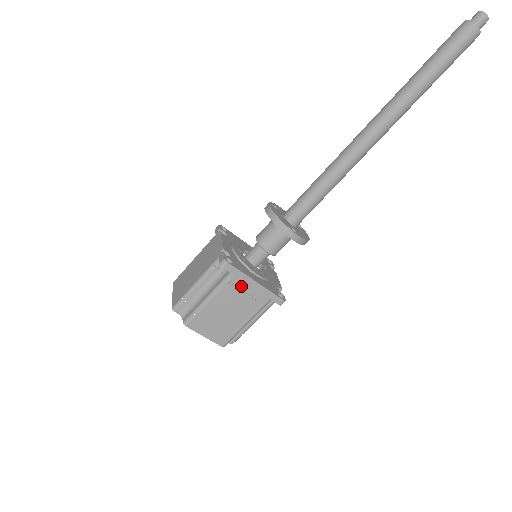
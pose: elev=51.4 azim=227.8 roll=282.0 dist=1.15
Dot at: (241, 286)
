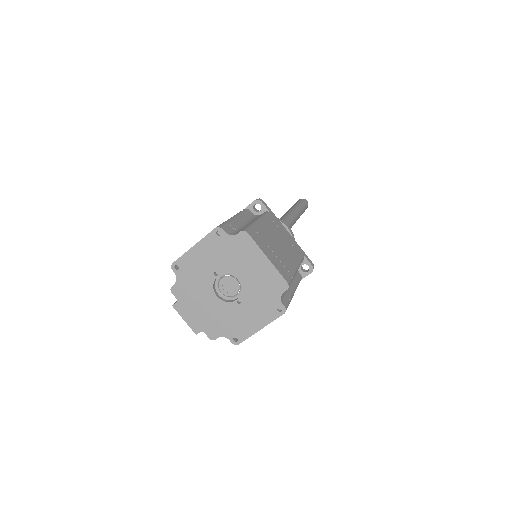
Dot at: (279, 227)
